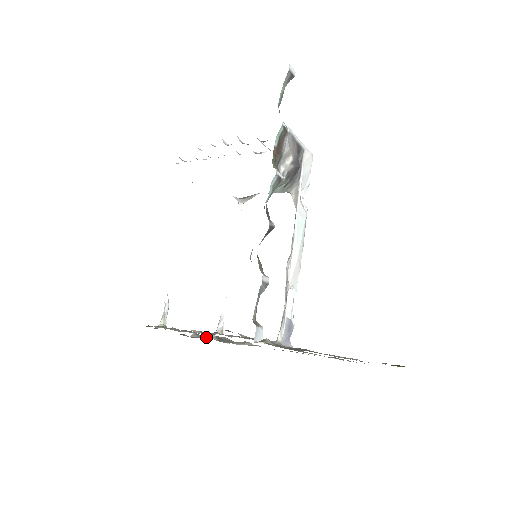
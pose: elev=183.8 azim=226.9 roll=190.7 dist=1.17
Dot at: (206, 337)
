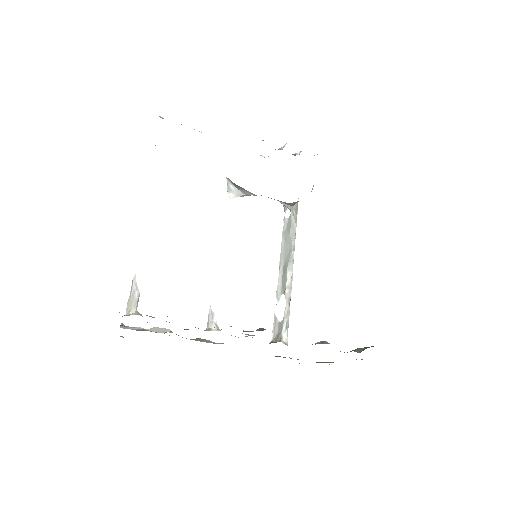
Dot at: (157, 331)
